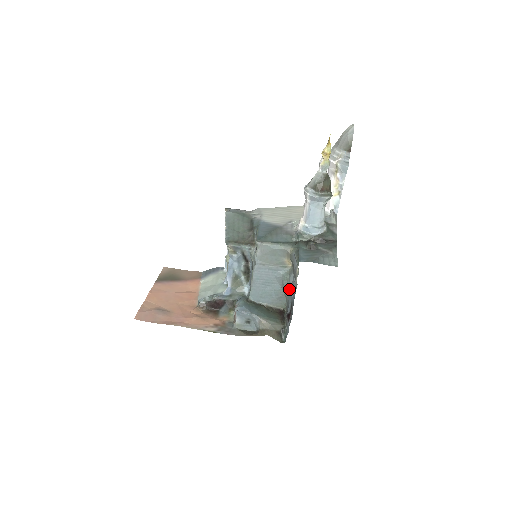
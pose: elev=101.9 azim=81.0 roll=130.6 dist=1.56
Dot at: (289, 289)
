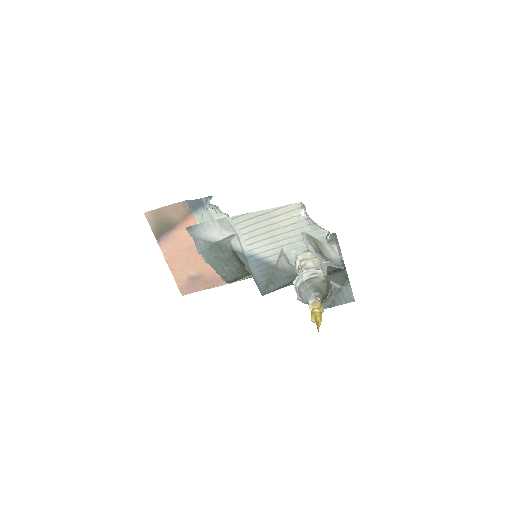
Dot at: occluded
